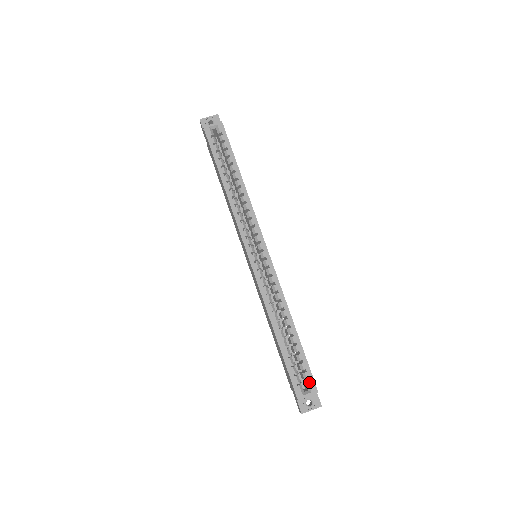
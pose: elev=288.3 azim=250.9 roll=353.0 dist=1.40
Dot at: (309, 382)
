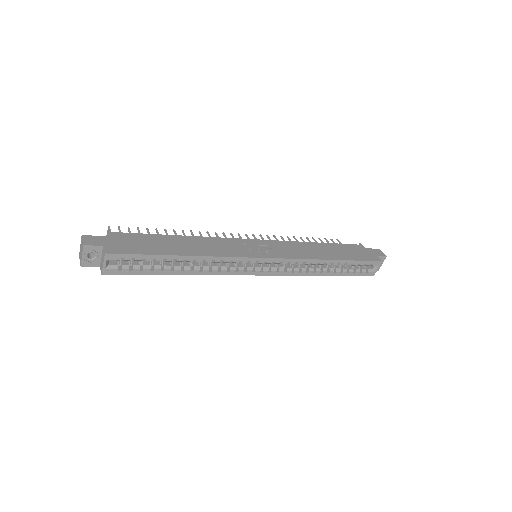
Dot at: (372, 265)
